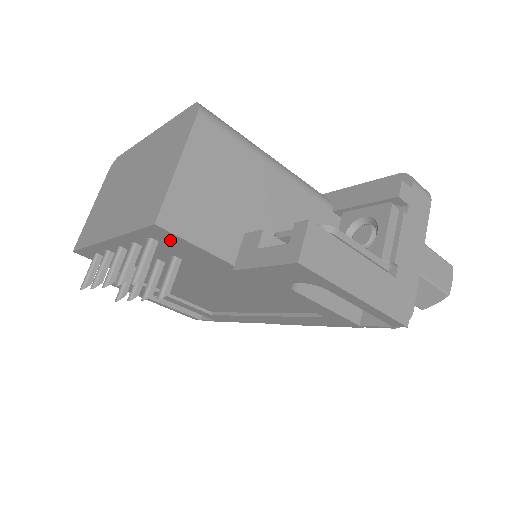
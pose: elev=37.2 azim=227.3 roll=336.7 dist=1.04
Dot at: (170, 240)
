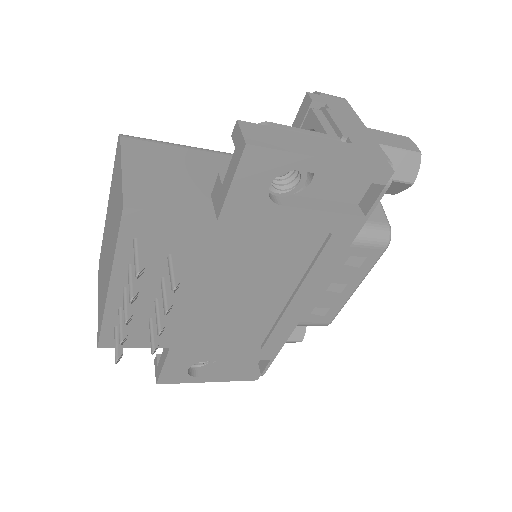
Dot at: (149, 225)
